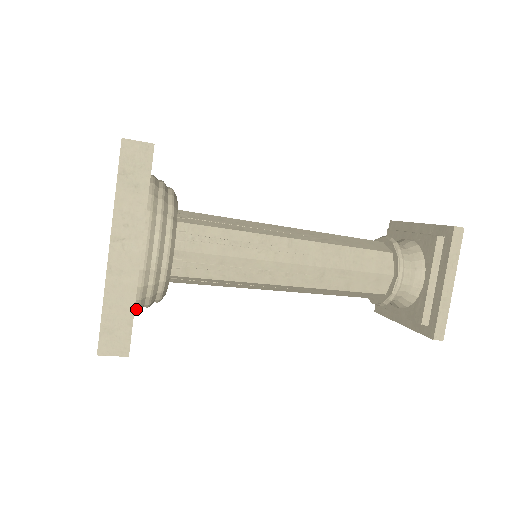
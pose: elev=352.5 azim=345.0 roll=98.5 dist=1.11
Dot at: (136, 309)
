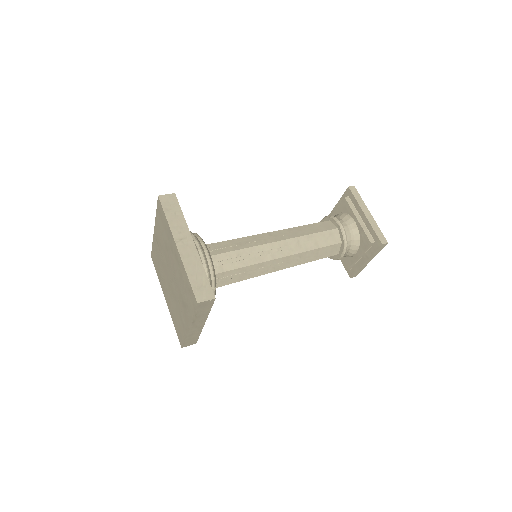
Dot at: occluded
